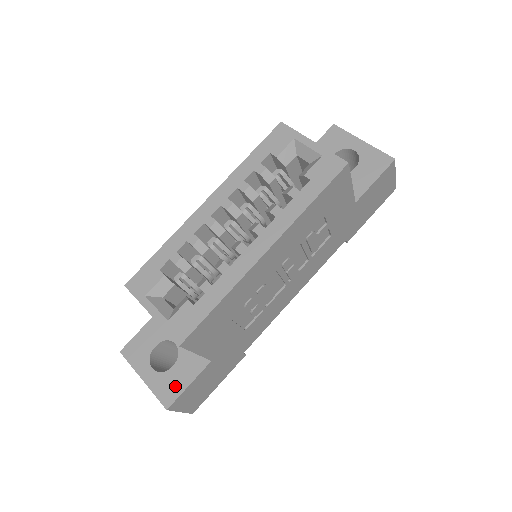
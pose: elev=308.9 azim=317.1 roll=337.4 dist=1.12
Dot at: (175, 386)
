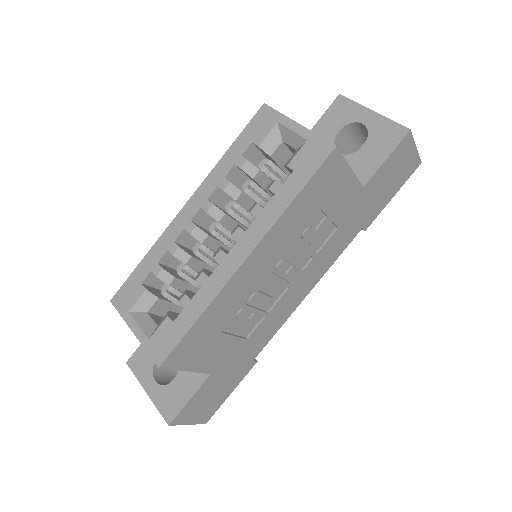
Dot at: (176, 400)
